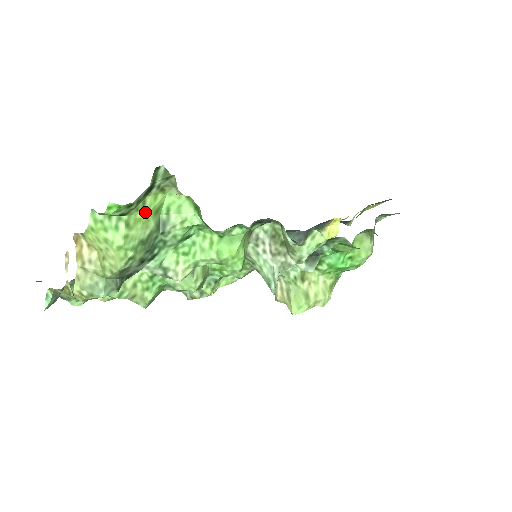
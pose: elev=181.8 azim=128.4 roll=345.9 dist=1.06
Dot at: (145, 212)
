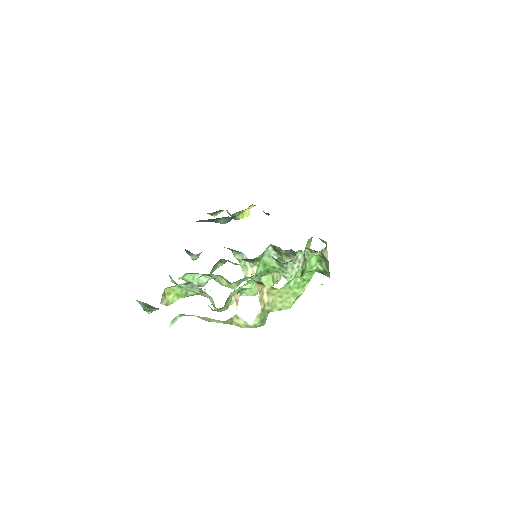
Dot at: occluded
